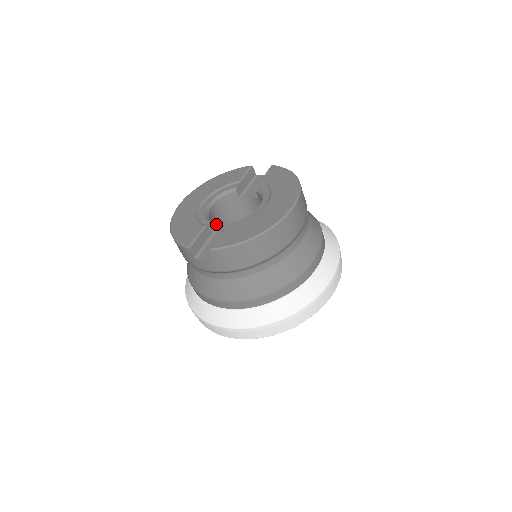
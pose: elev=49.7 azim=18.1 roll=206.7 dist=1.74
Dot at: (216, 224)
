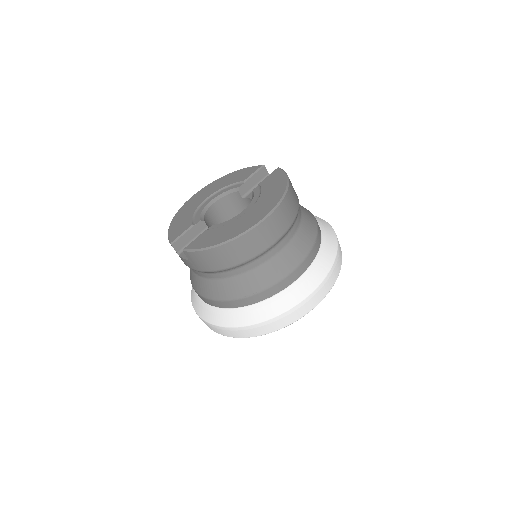
Dot at: (217, 221)
